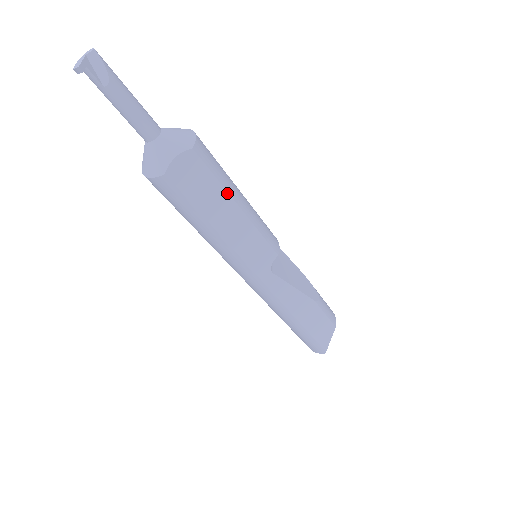
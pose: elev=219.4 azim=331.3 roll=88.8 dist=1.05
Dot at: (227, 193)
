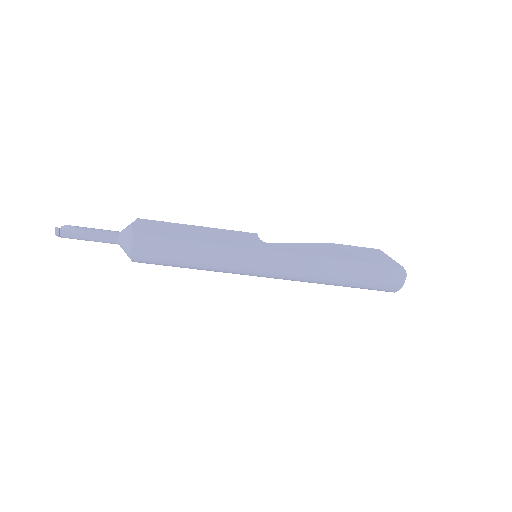
Dot at: (181, 224)
